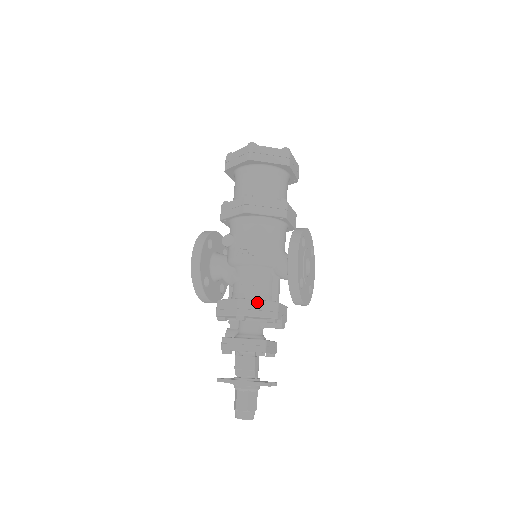
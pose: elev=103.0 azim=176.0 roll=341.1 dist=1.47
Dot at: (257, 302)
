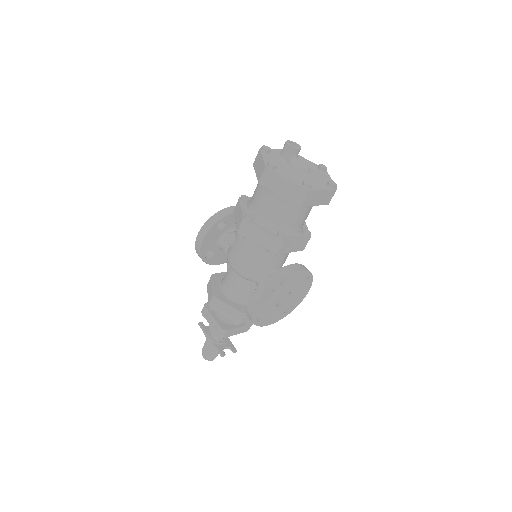
Dot at: (226, 306)
